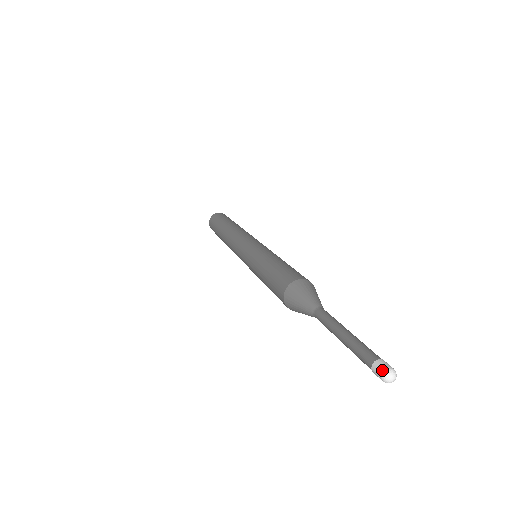
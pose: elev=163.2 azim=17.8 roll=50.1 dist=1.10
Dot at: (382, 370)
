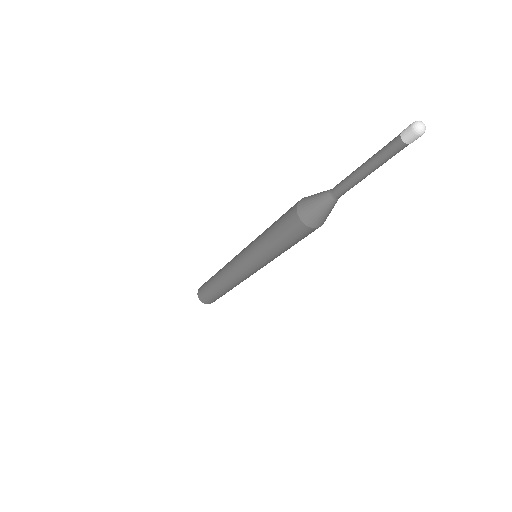
Dot at: (411, 124)
